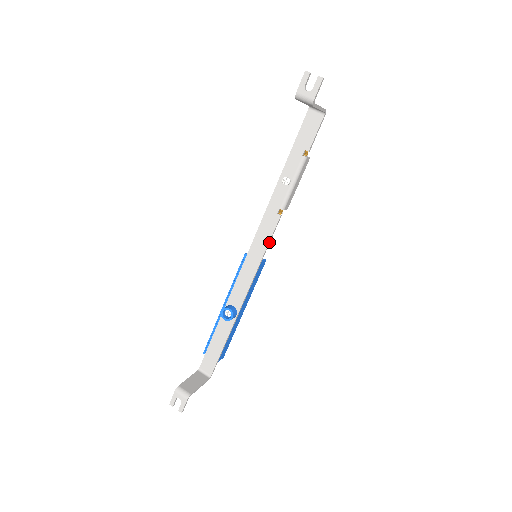
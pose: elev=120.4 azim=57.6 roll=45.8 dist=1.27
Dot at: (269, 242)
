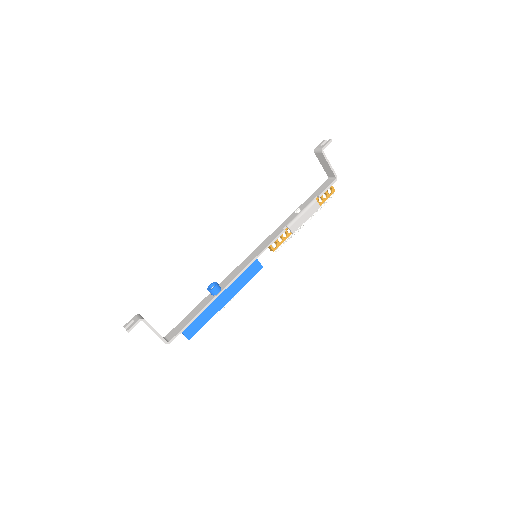
Dot at: (269, 245)
